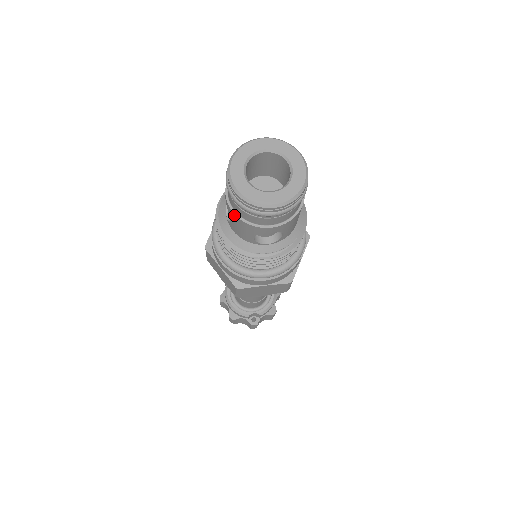
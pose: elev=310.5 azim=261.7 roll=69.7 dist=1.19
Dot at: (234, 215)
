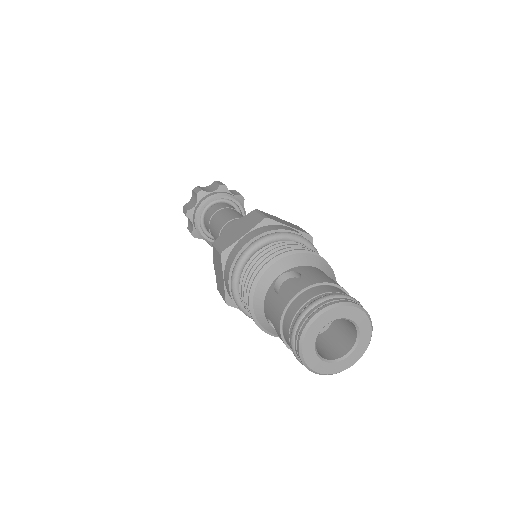
Dot at: occluded
